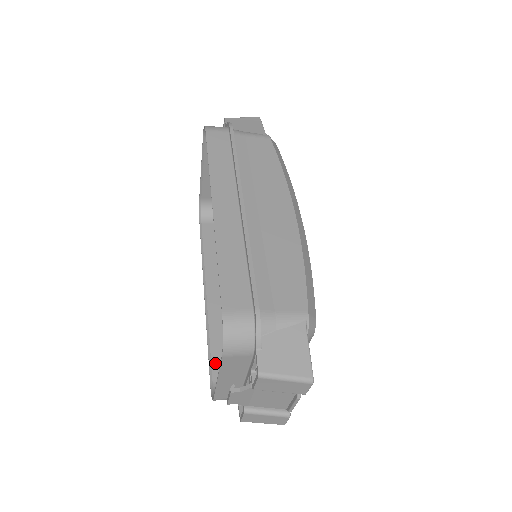
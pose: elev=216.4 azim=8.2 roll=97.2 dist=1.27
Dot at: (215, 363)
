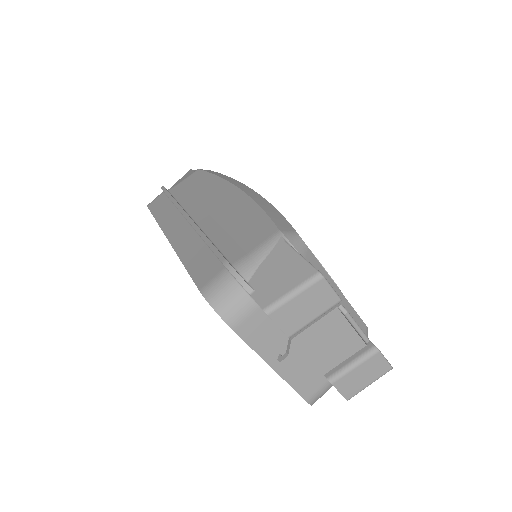
Dot at: occluded
